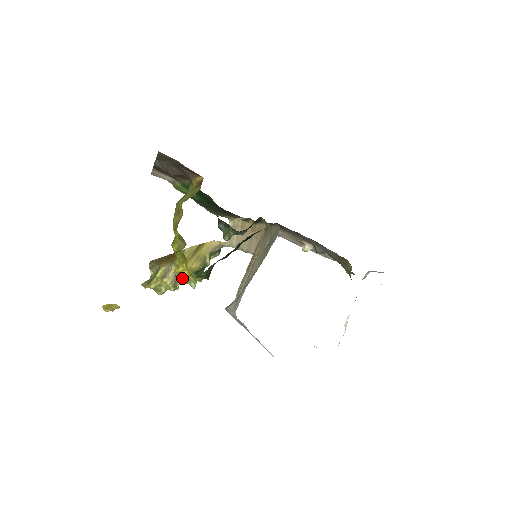
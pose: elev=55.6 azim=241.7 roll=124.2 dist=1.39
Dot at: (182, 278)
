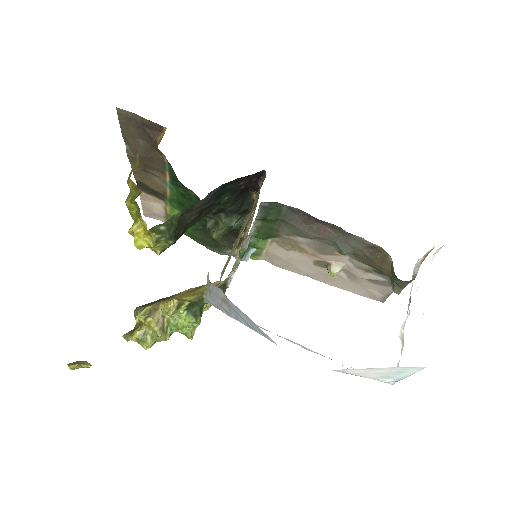
Dot at: (136, 239)
